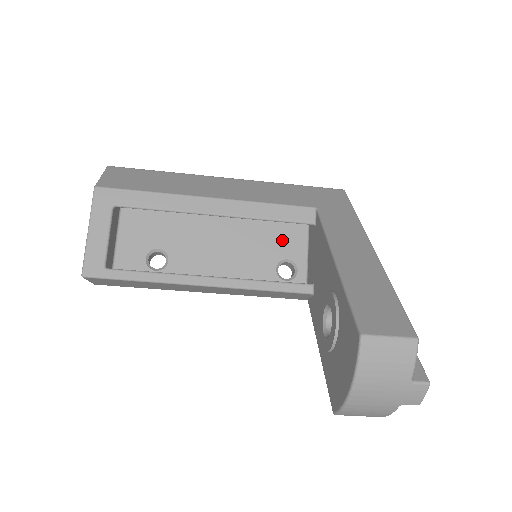
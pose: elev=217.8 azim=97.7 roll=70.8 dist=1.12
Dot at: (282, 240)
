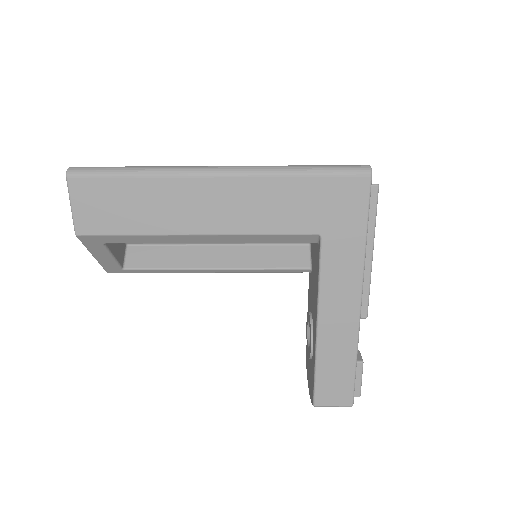
Dot at: occluded
